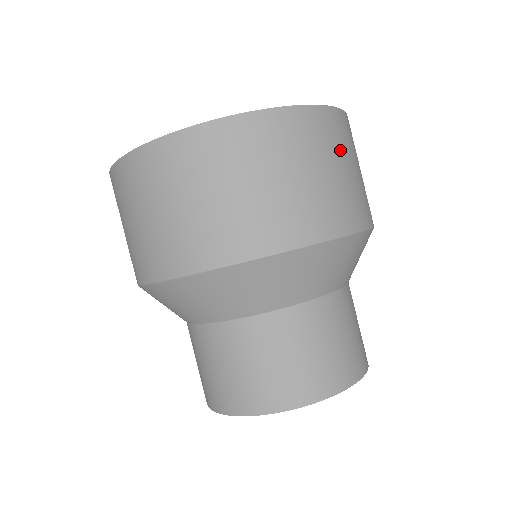
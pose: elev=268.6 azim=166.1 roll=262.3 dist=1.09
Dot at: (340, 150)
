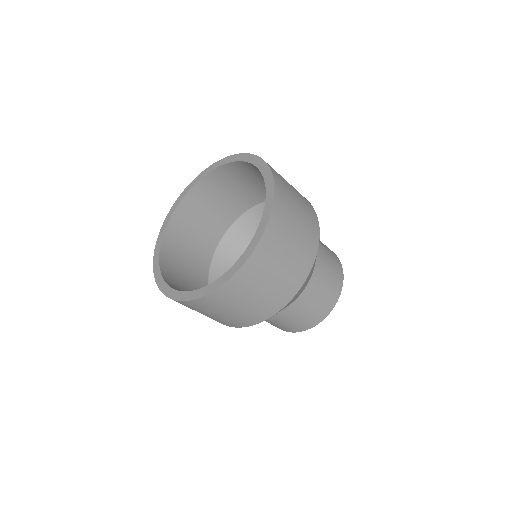
Dot at: (285, 237)
